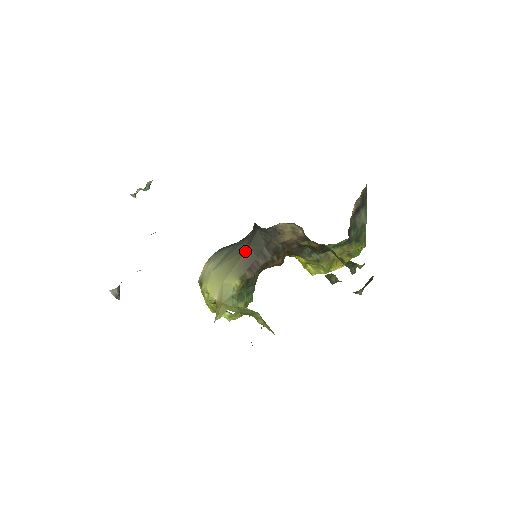
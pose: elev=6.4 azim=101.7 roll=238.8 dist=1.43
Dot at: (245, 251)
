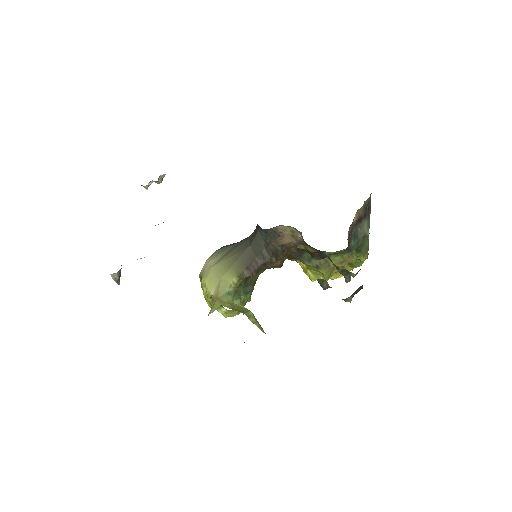
Dot at: (245, 250)
